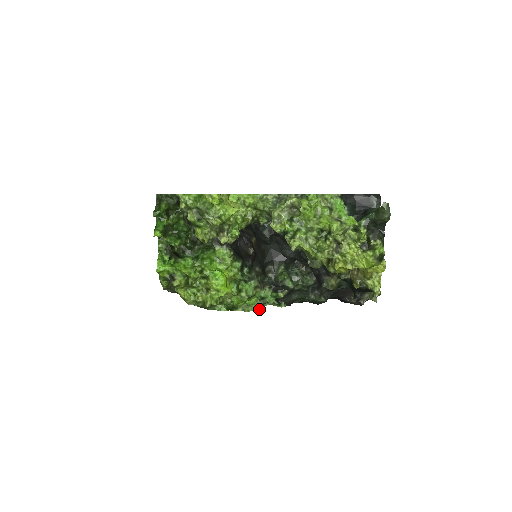
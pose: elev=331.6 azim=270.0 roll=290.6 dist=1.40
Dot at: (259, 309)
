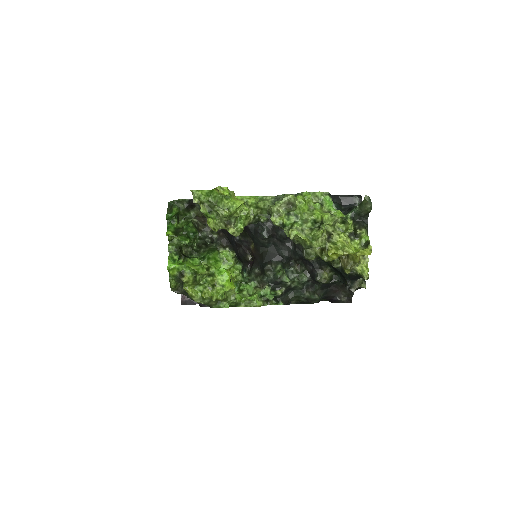
Dot at: (260, 305)
